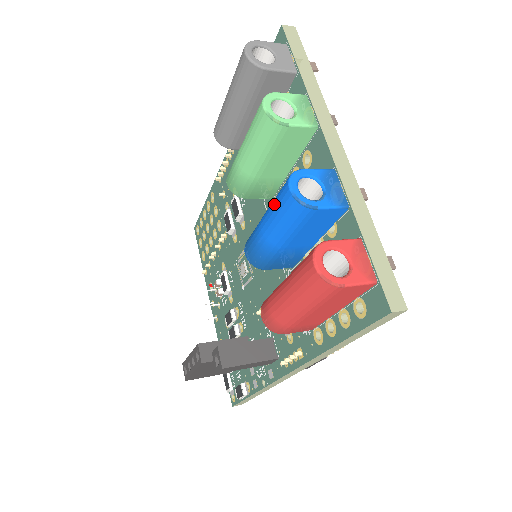
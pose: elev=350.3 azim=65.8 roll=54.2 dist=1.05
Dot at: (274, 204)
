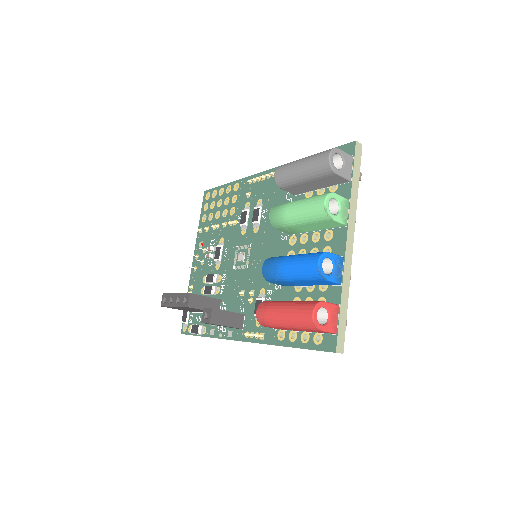
Dot at: (302, 261)
